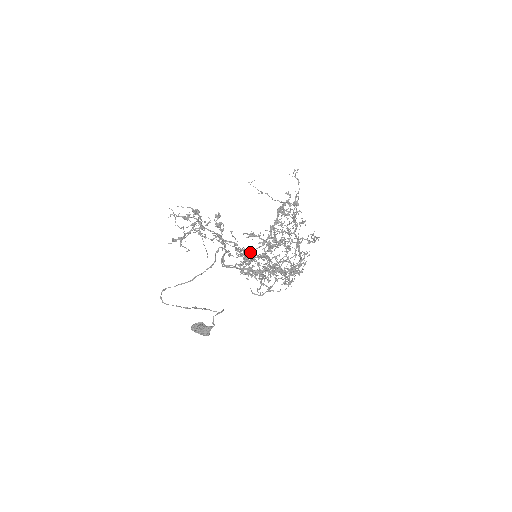
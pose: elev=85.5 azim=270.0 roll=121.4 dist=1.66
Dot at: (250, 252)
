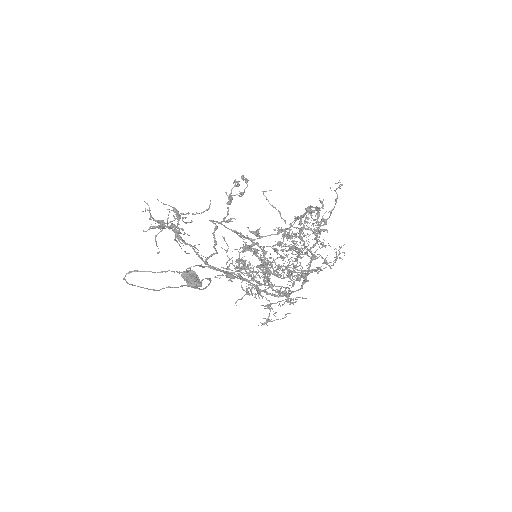
Dot at: (231, 277)
